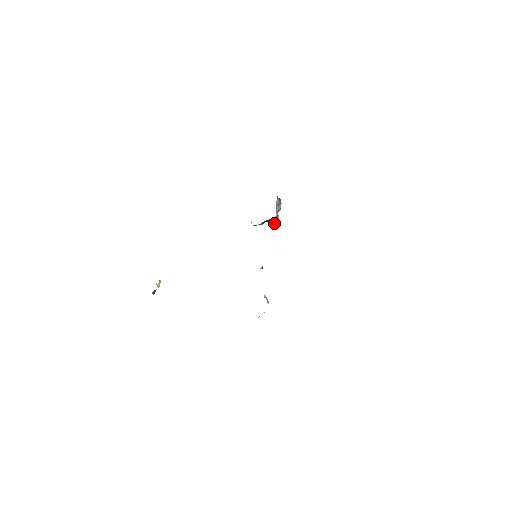
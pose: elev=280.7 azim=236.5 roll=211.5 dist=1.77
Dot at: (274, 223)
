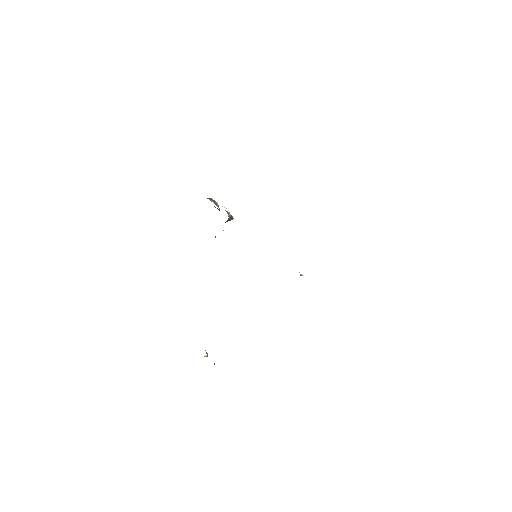
Dot at: (230, 220)
